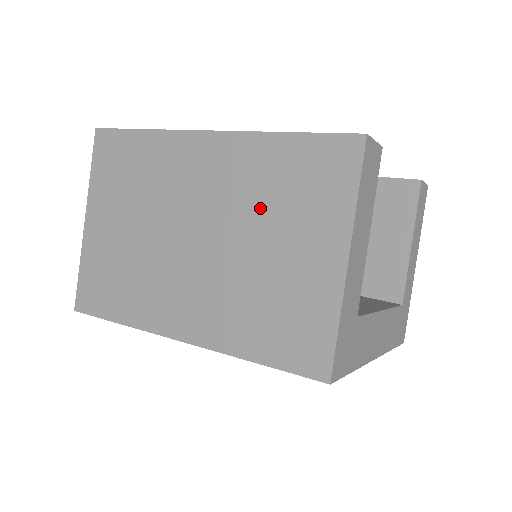
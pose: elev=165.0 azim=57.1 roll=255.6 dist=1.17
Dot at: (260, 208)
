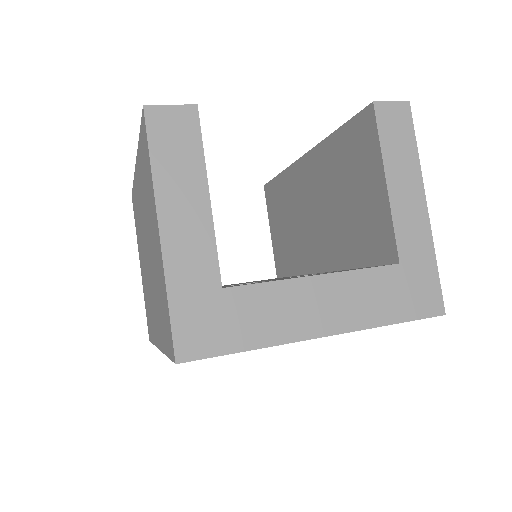
Dot at: (147, 211)
